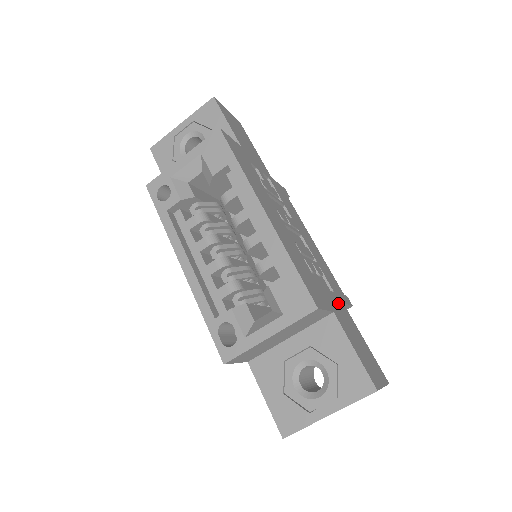
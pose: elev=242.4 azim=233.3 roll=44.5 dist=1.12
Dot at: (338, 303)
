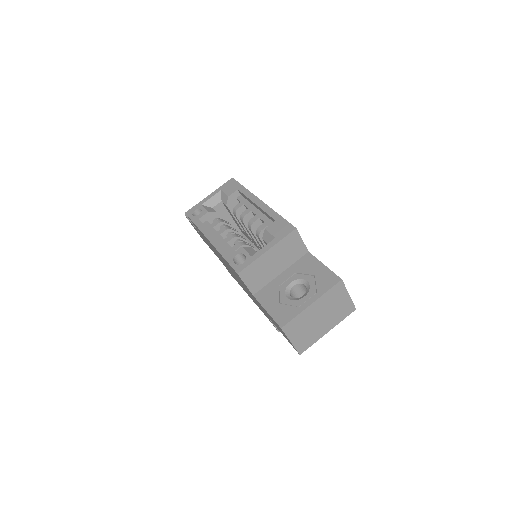
Dot at: occluded
